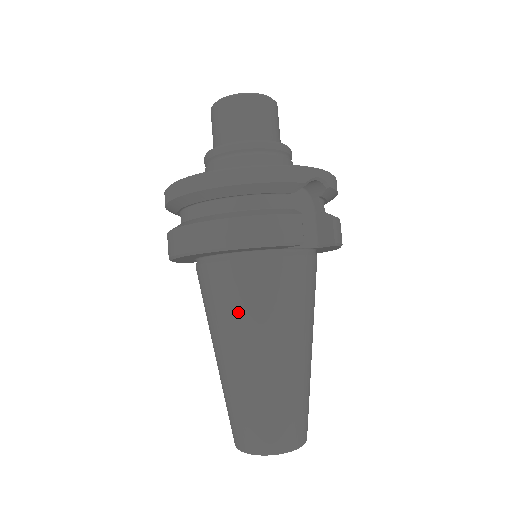
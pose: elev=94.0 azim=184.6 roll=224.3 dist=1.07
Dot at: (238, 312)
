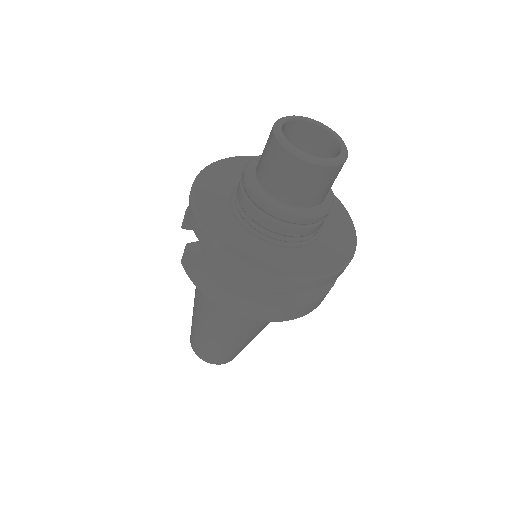
Dot at: (265, 322)
